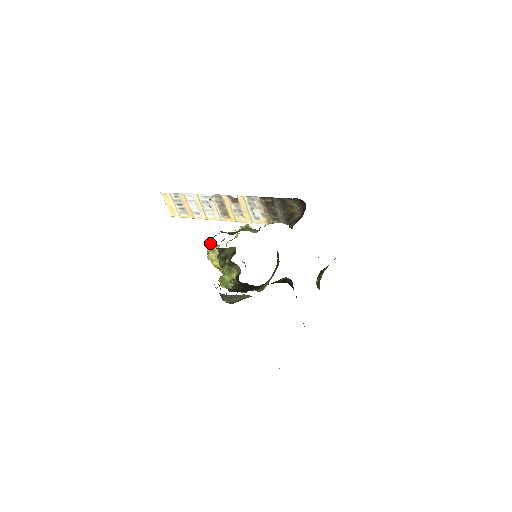
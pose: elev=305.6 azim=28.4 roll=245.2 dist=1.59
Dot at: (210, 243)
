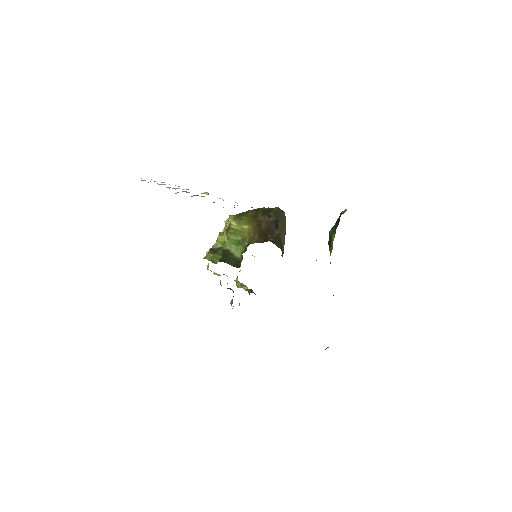
Dot at: occluded
